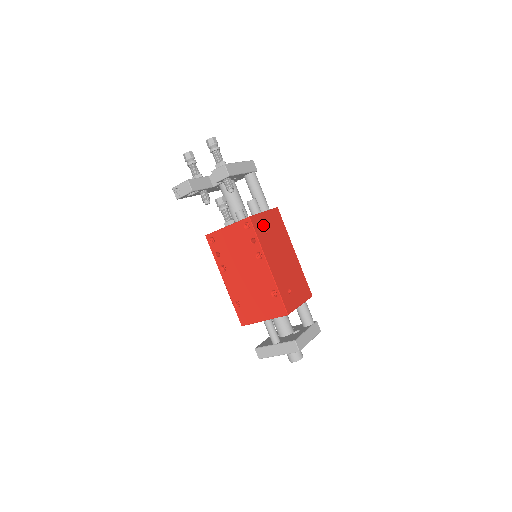
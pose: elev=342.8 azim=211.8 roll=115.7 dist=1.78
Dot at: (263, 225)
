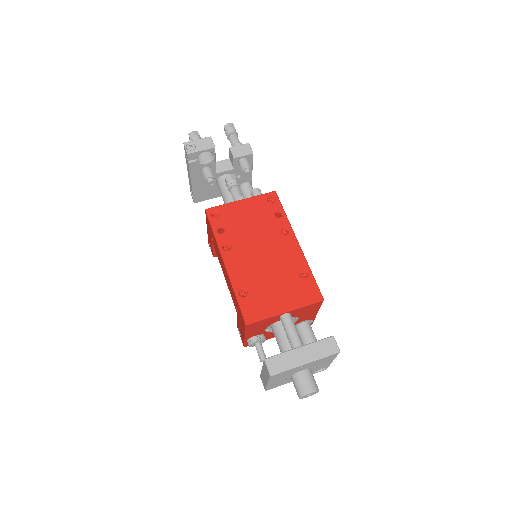
Dot at: occluded
